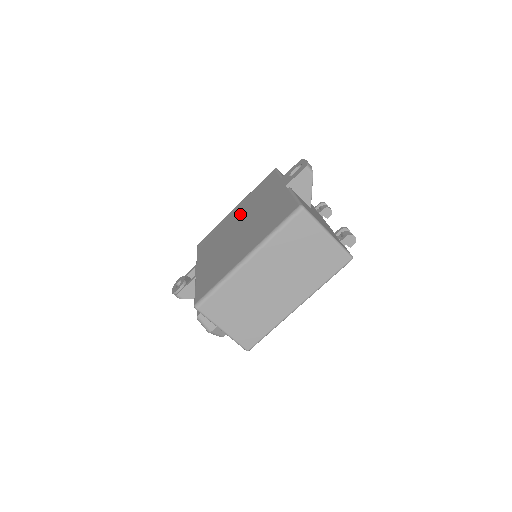
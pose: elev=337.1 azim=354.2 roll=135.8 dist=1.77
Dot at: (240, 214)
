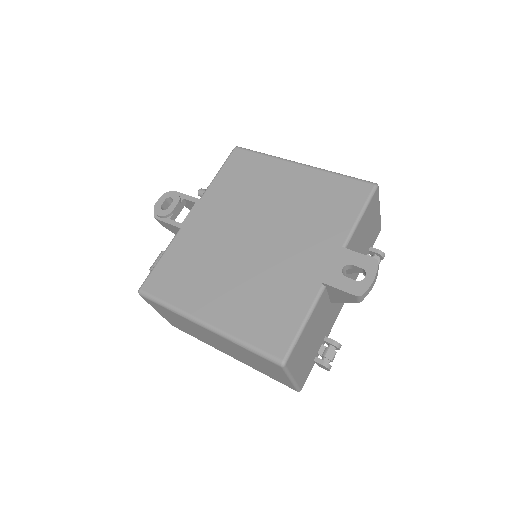
Dot at: (283, 203)
